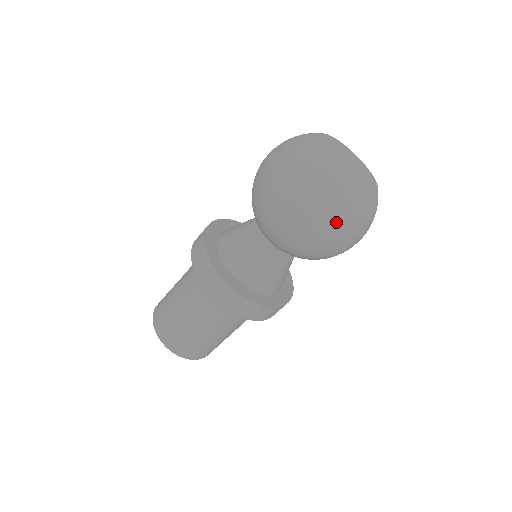
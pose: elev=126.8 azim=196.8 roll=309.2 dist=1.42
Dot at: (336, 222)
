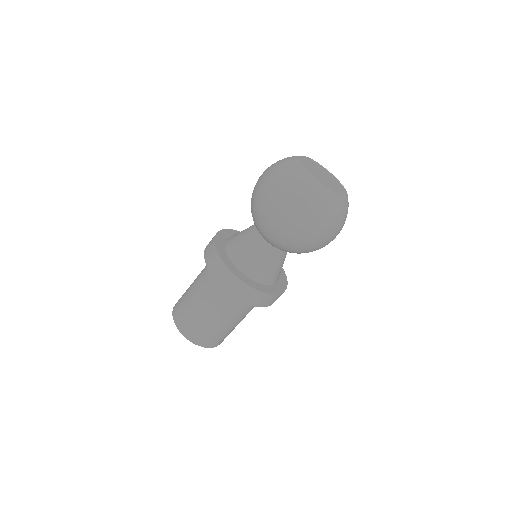
Dot at: (332, 227)
